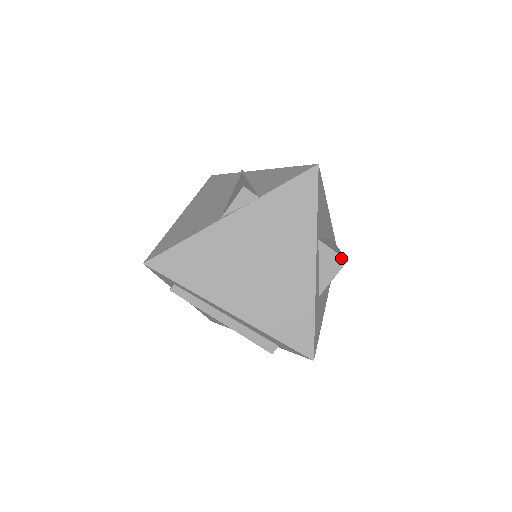
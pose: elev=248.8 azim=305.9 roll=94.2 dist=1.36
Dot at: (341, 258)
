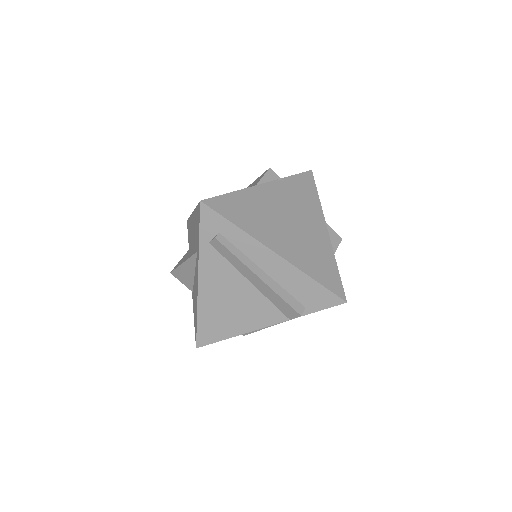
Dot at: (338, 236)
